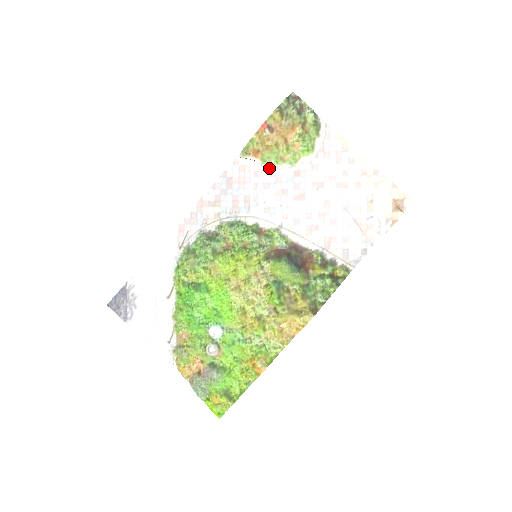
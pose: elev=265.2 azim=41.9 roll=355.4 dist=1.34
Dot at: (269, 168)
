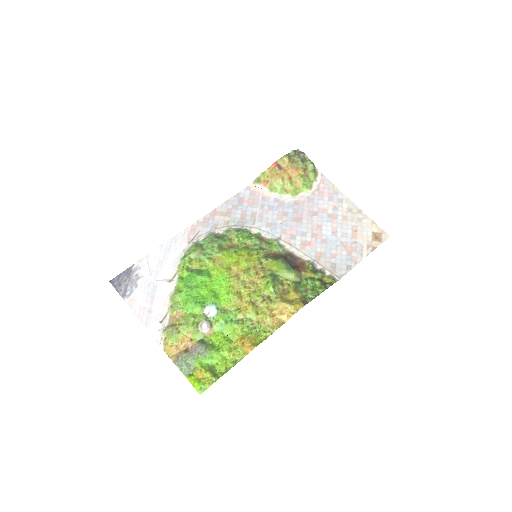
Dot at: (274, 196)
